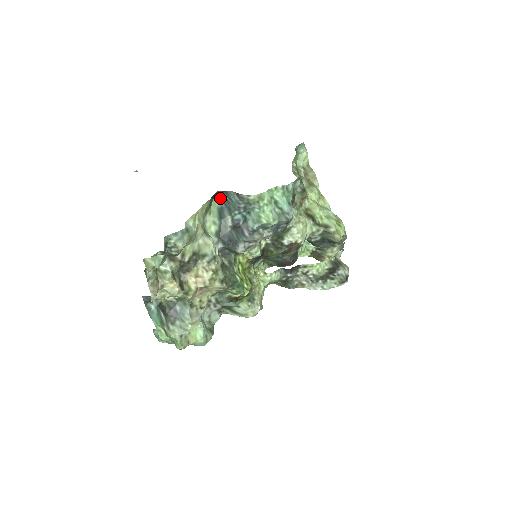
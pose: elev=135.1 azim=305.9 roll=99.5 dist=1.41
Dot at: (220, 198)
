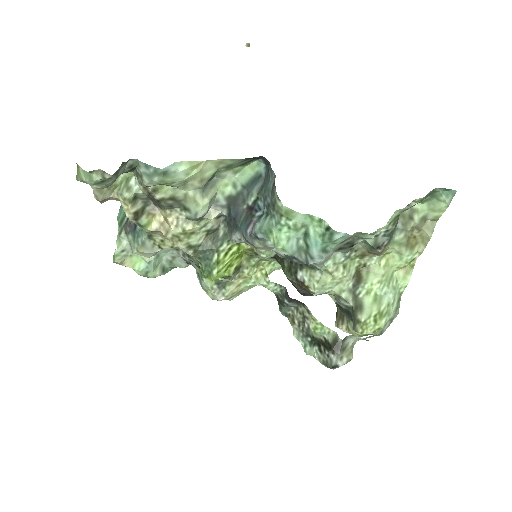
Dot at: (267, 165)
